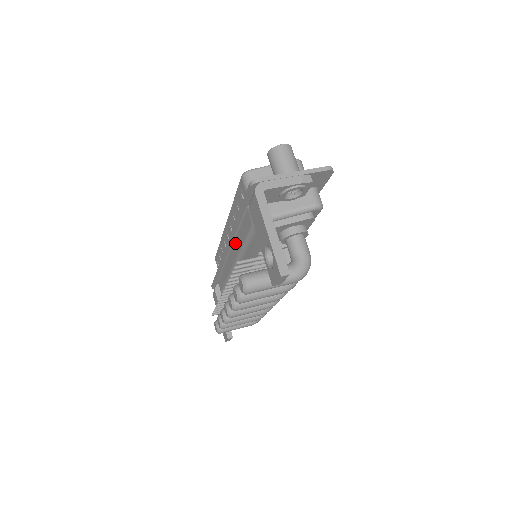
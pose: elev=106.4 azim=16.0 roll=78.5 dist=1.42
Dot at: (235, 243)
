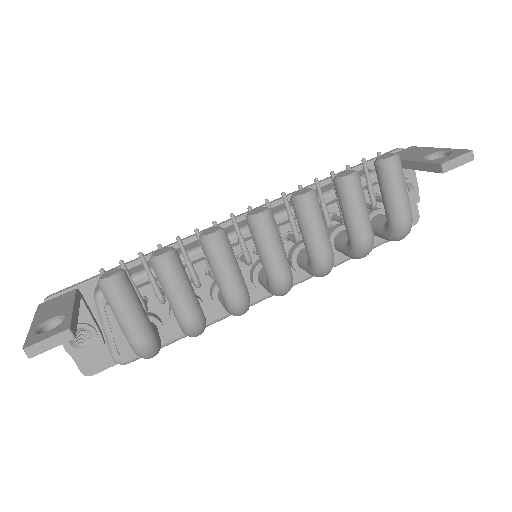
Dot at: (284, 204)
